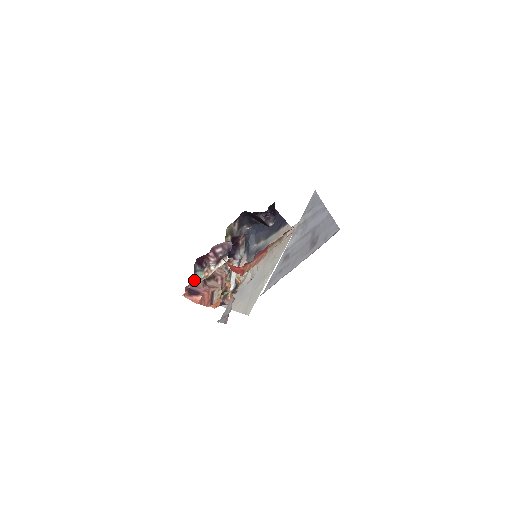
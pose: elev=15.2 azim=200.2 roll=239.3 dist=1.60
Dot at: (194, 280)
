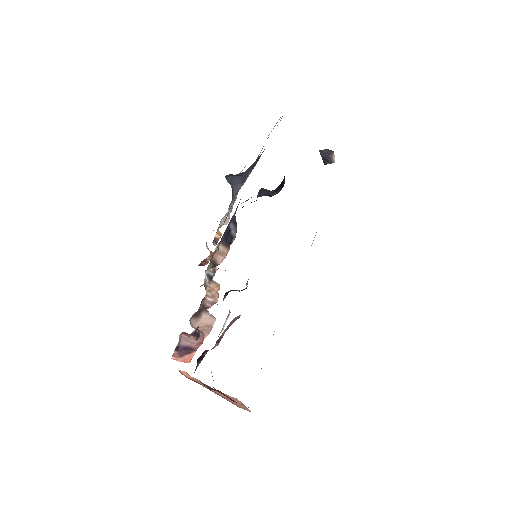
Dot at: occluded
